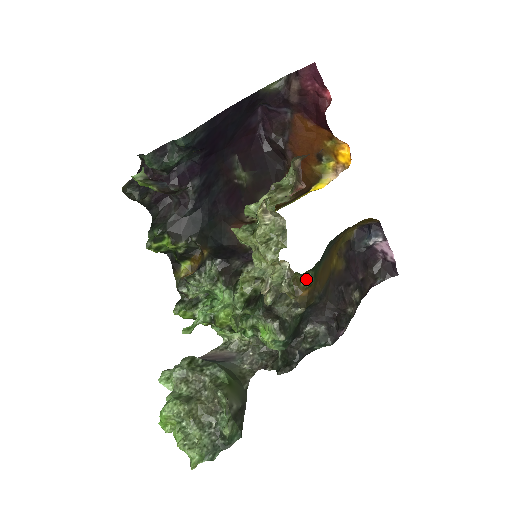
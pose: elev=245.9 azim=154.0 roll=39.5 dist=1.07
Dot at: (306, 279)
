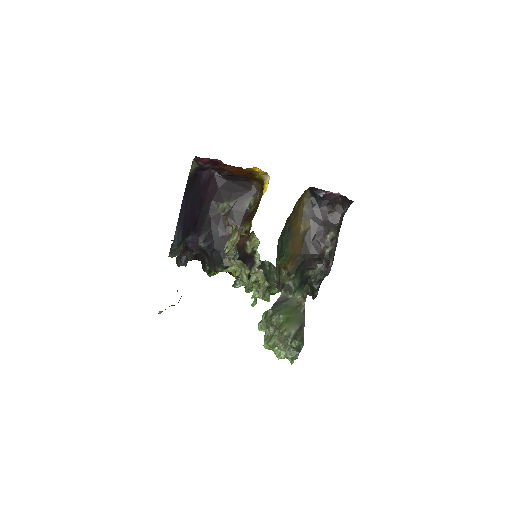
Dot at: (283, 261)
